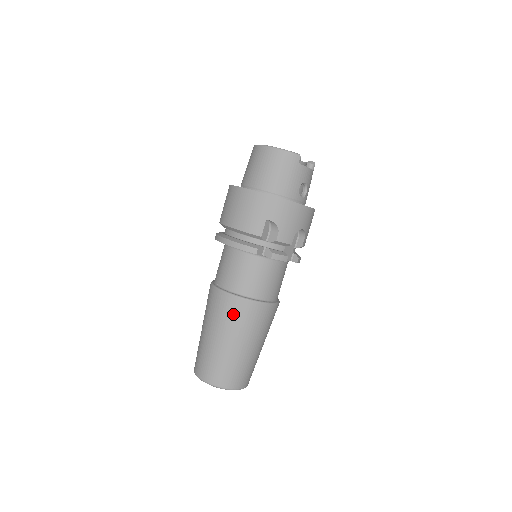
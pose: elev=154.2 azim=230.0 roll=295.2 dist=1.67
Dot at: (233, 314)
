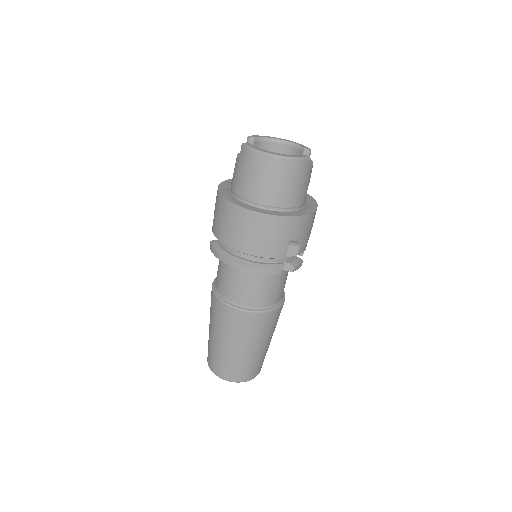
Dot at: (257, 327)
